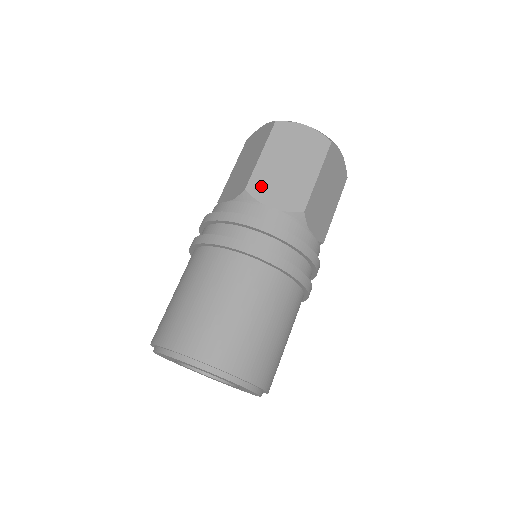
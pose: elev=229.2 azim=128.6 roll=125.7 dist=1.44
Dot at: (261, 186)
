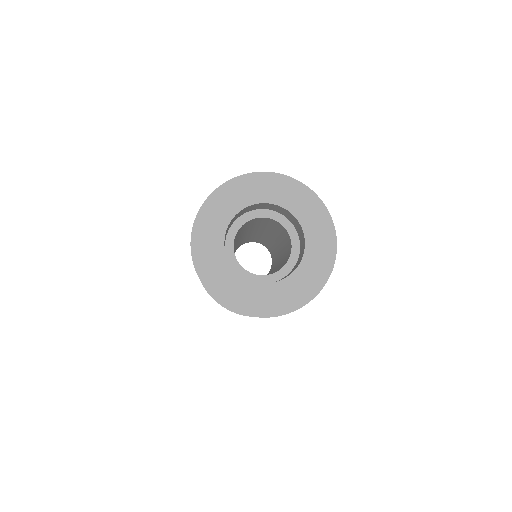
Dot at: occluded
